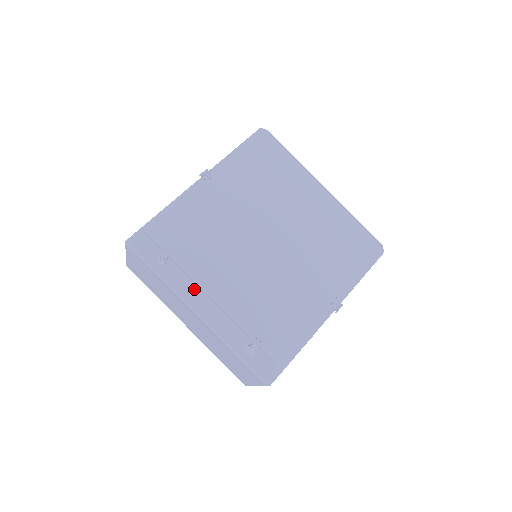
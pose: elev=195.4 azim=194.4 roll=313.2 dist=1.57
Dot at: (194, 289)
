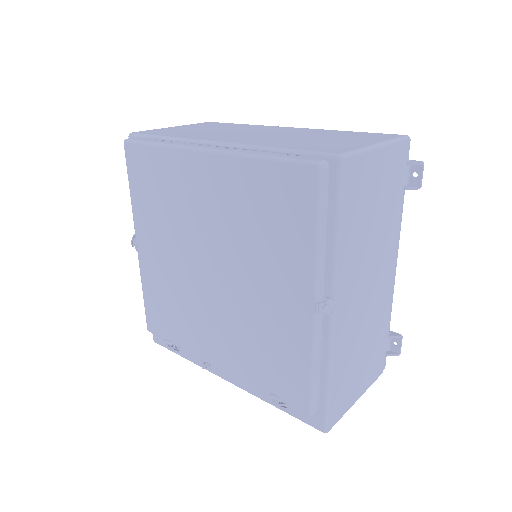
Dot at: (201, 366)
